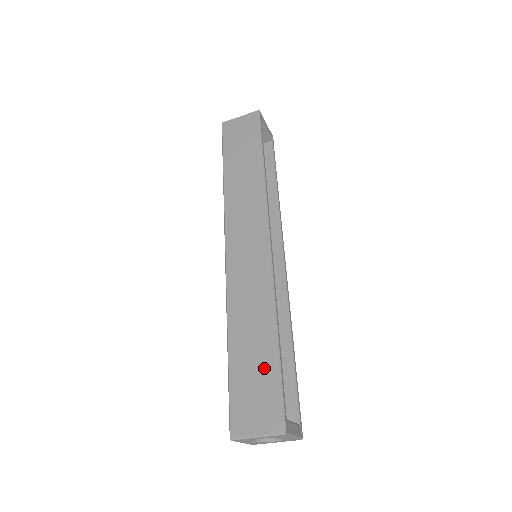
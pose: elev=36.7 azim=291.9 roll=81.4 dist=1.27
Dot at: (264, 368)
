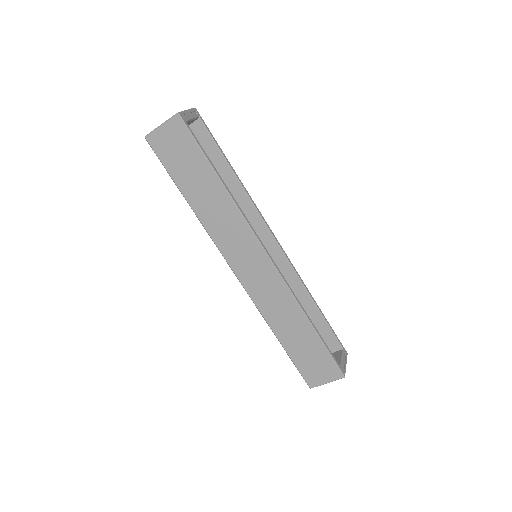
Dot at: (312, 347)
